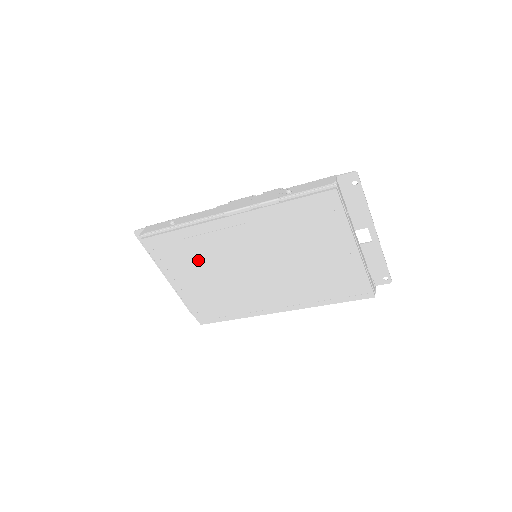
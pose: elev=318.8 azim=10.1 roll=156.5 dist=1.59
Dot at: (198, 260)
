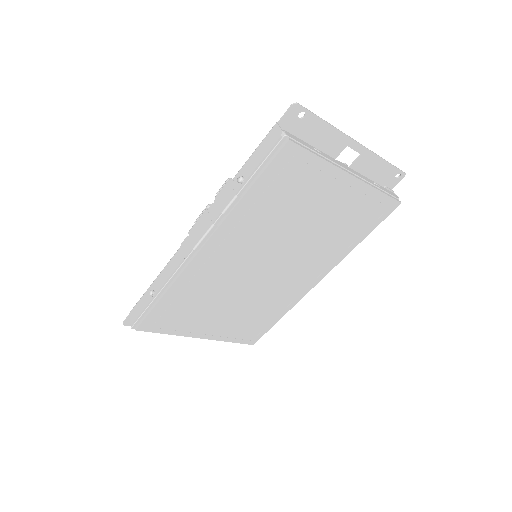
Dot at: (205, 304)
